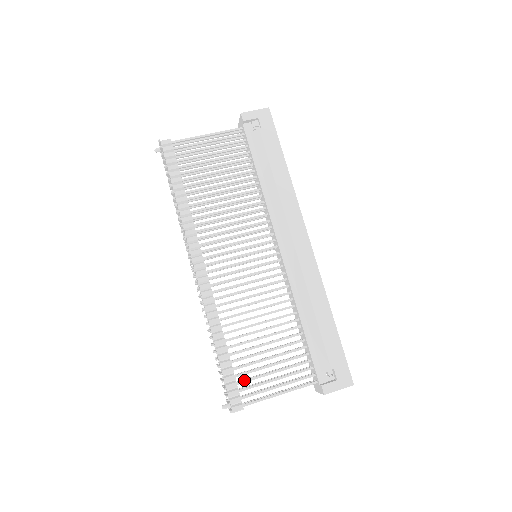
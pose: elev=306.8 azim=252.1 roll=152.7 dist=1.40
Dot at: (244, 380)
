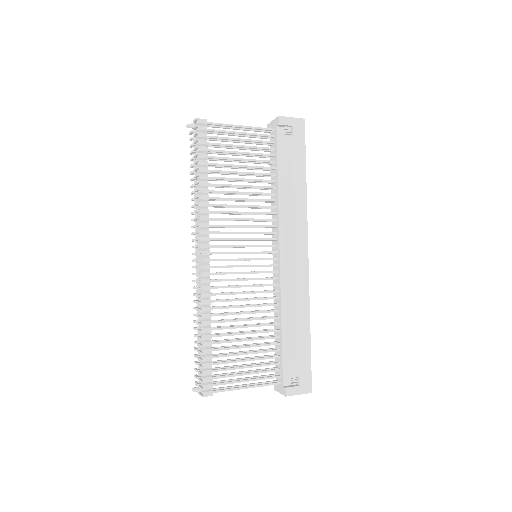
Dot at: (219, 369)
